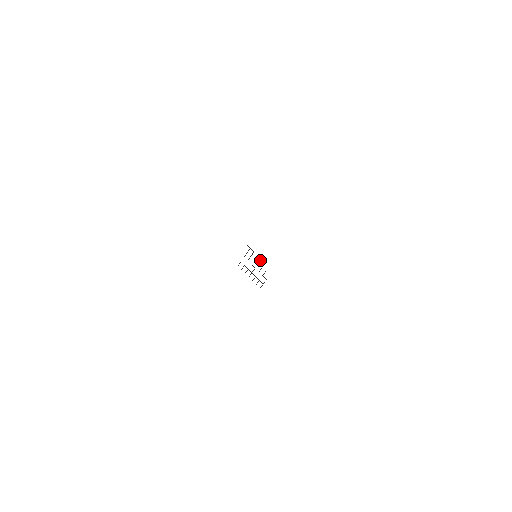
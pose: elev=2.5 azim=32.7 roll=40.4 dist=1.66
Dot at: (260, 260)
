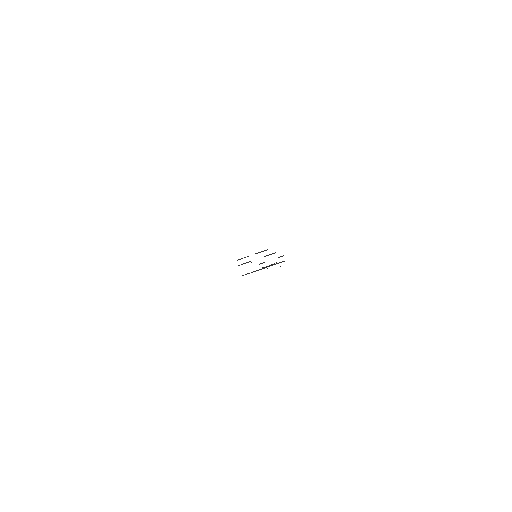
Dot at: occluded
